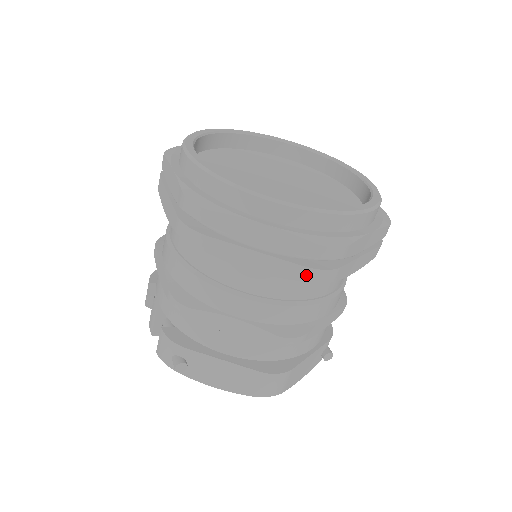
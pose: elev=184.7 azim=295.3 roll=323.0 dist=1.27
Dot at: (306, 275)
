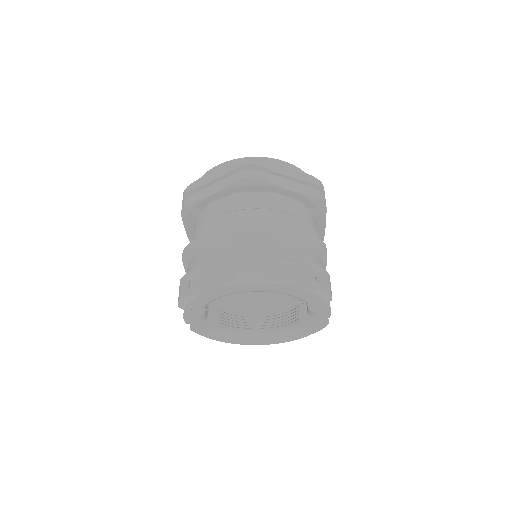
Dot at: (238, 176)
